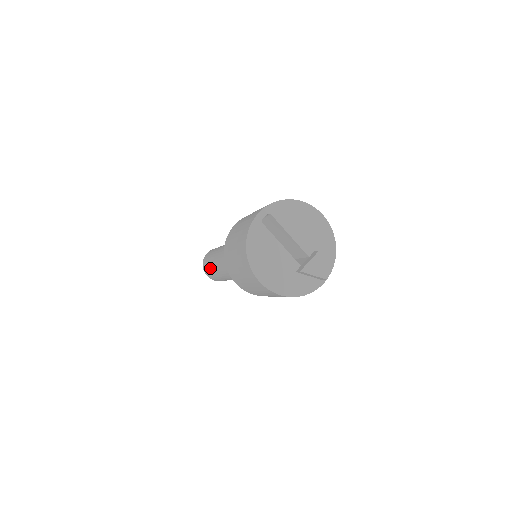
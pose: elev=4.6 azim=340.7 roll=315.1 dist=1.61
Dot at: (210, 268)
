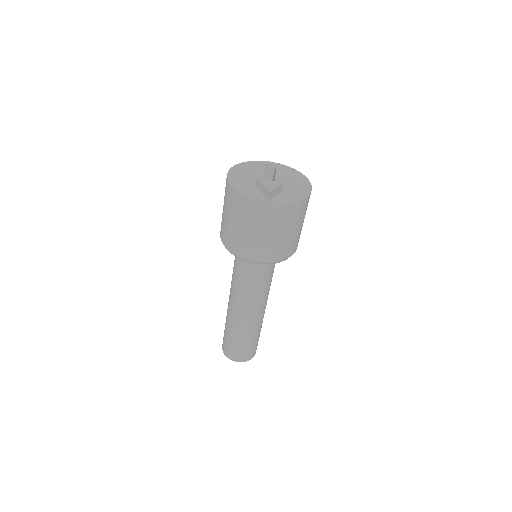
Dot at: occluded
